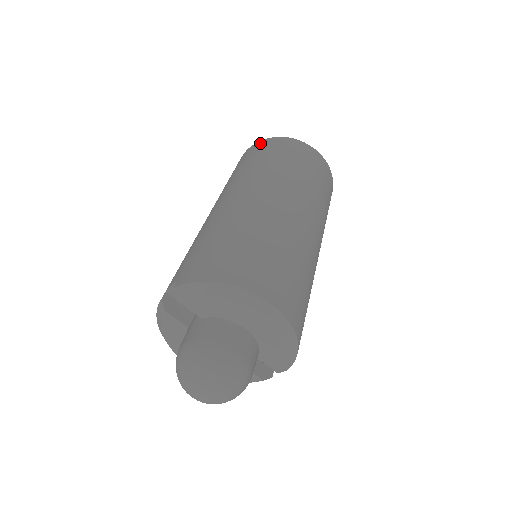
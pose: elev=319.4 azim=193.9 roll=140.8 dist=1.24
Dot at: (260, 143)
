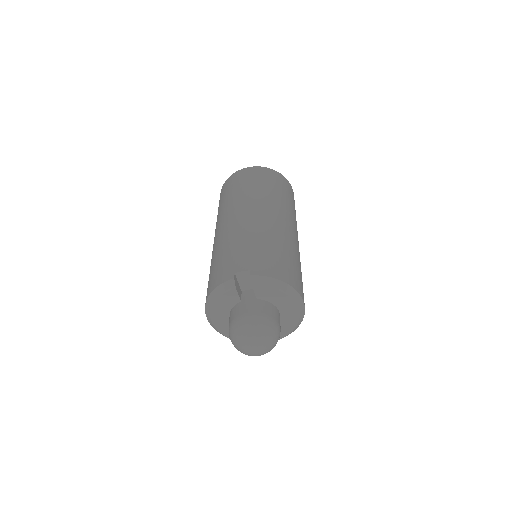
Dot at: (264, 169)
